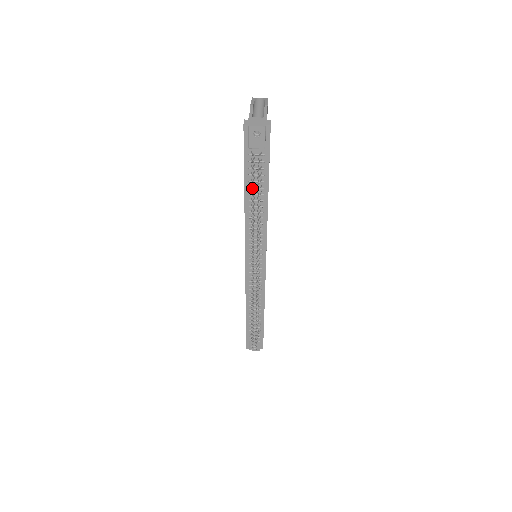
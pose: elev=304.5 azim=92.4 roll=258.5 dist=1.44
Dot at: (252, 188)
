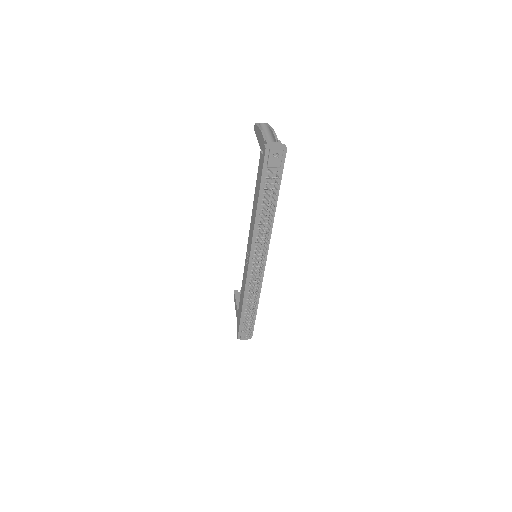
Dot at: (269, 200)
